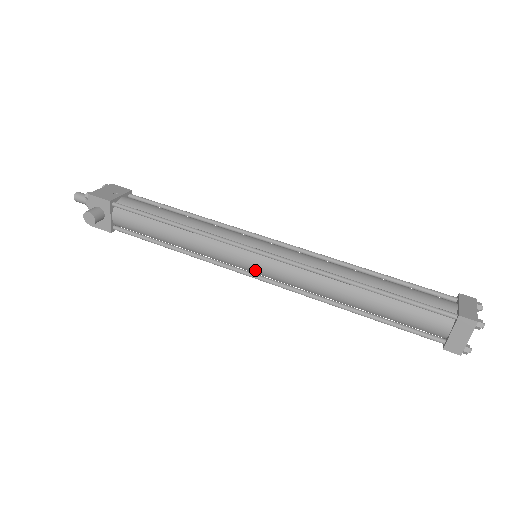
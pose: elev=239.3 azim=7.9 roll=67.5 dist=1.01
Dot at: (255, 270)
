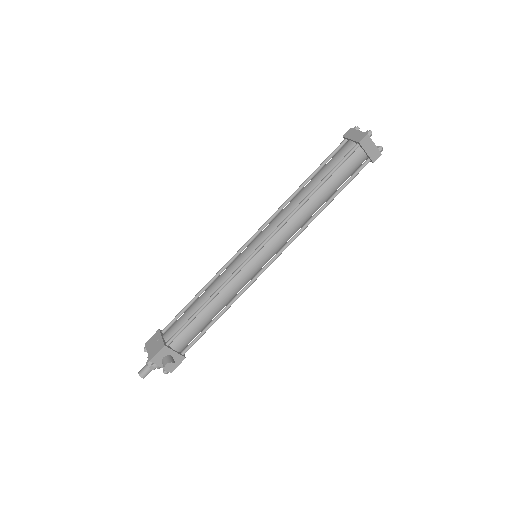
Dot at: (267, 260)
